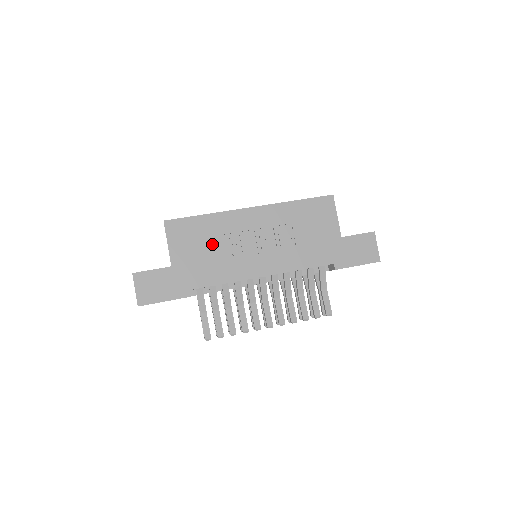
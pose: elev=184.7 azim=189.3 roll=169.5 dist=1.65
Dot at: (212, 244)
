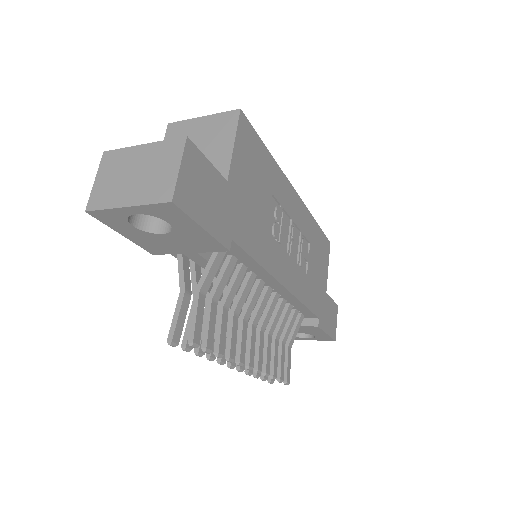
Dot at: (265, 197)
